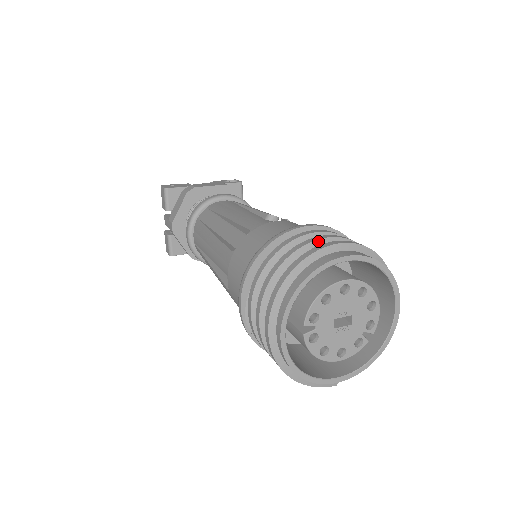
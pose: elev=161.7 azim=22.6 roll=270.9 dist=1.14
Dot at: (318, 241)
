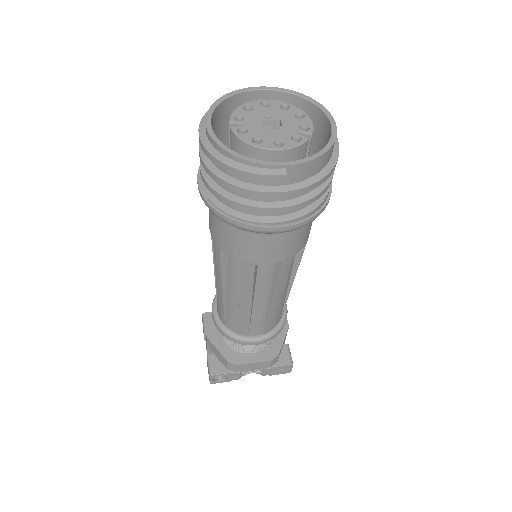
Dot at: occluded
